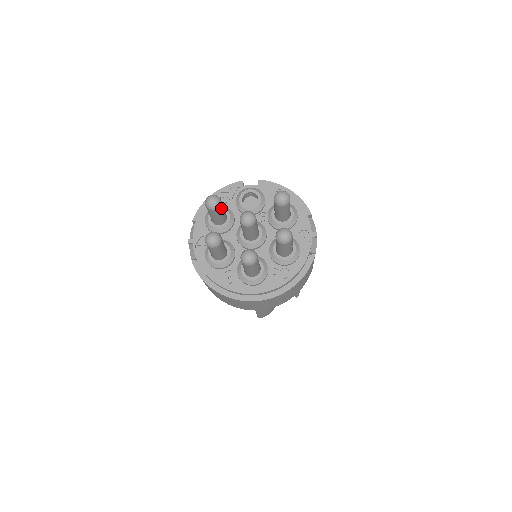
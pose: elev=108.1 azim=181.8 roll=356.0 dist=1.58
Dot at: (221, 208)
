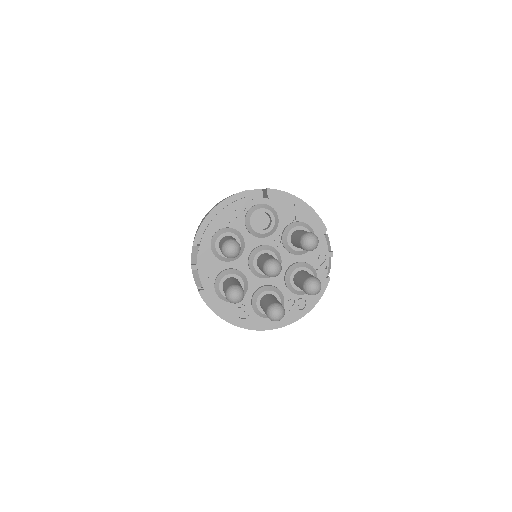
Dot at: occluded
